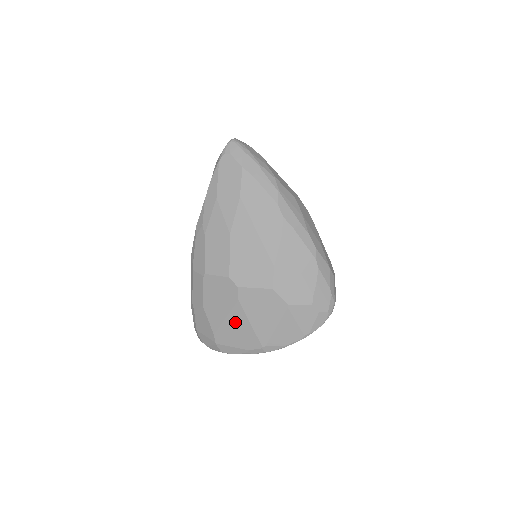
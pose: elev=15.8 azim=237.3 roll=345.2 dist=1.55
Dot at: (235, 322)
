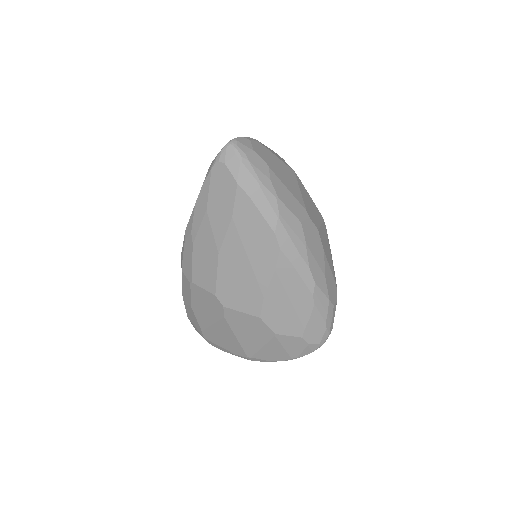
Dot at: (221, 331)
